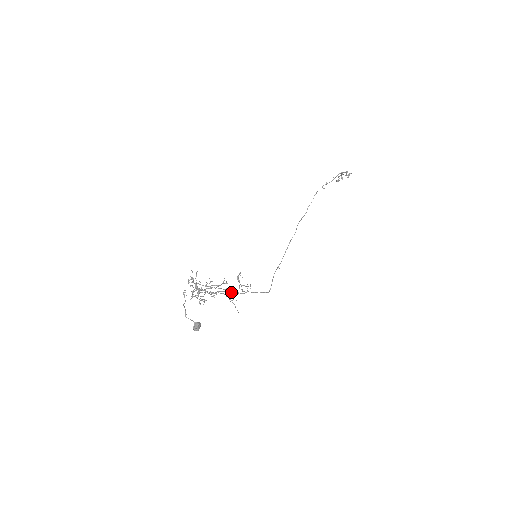
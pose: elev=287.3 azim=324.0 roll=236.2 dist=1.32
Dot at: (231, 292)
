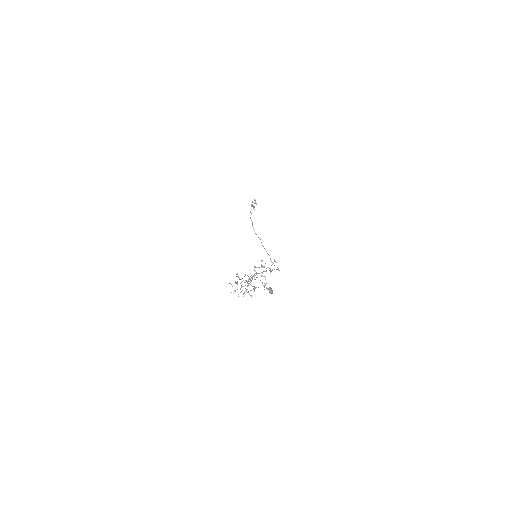
Dot at: occluded
